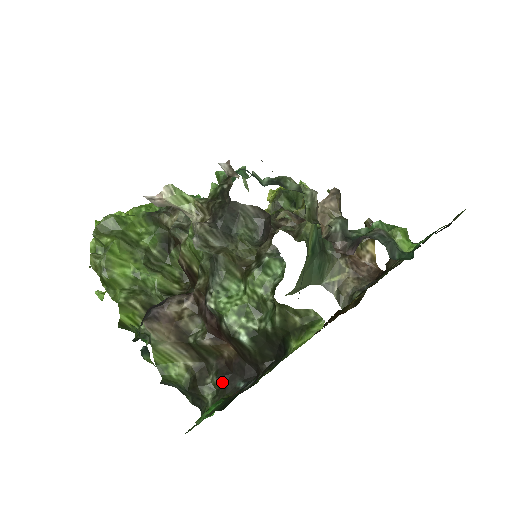
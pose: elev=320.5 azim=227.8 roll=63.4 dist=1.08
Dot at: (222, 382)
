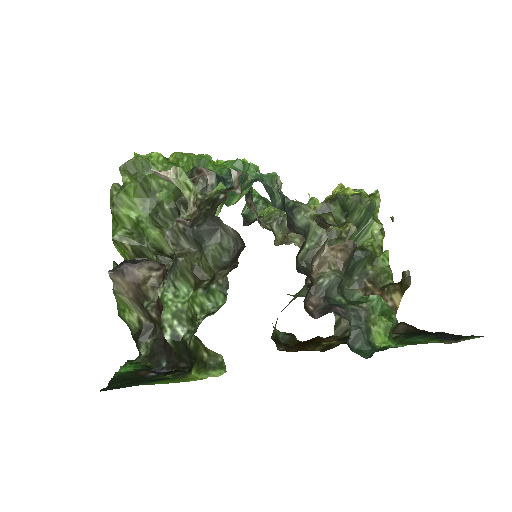
Dot at: (154, 350)
